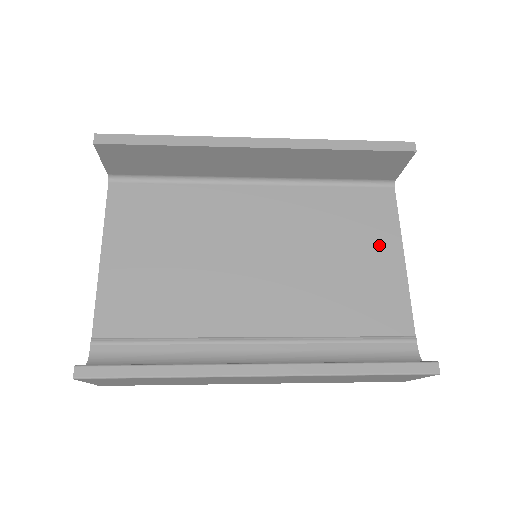
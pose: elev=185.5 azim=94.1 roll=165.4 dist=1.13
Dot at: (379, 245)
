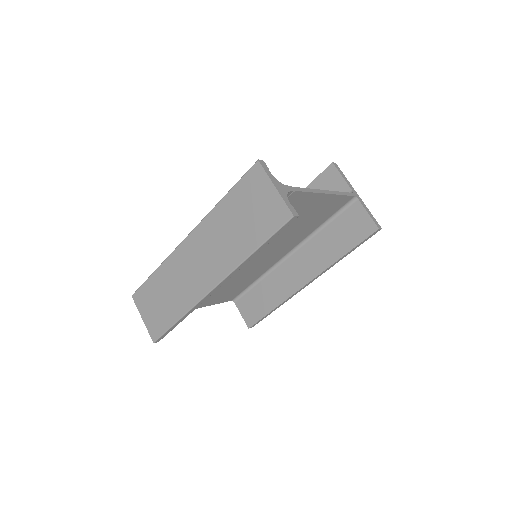
Dot at: occluded
